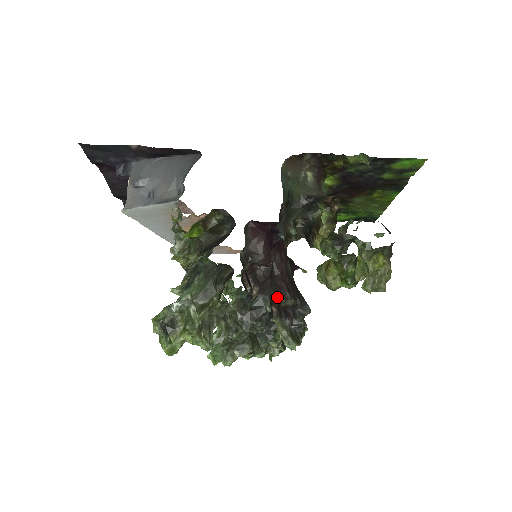
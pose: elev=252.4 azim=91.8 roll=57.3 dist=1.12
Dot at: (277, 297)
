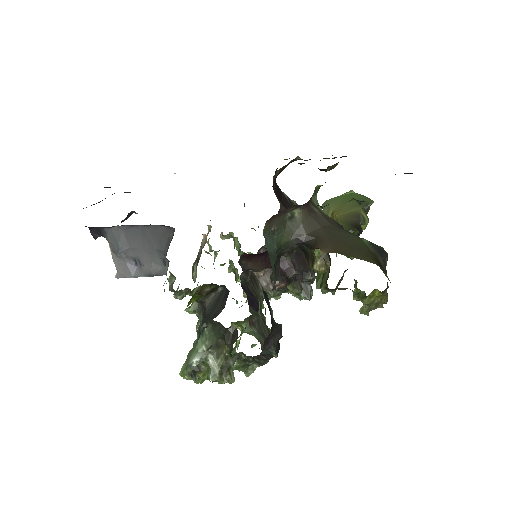
Dot at: (281, 337)
